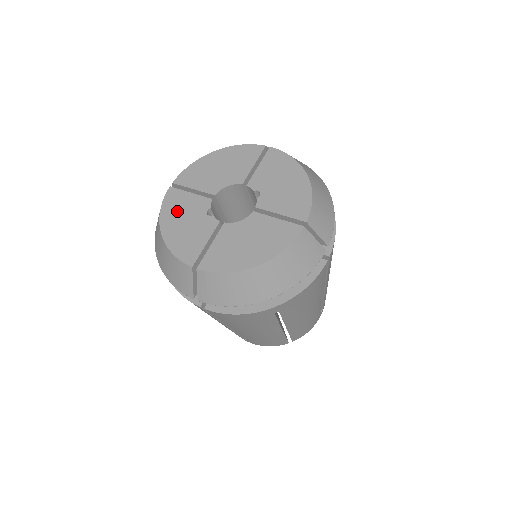
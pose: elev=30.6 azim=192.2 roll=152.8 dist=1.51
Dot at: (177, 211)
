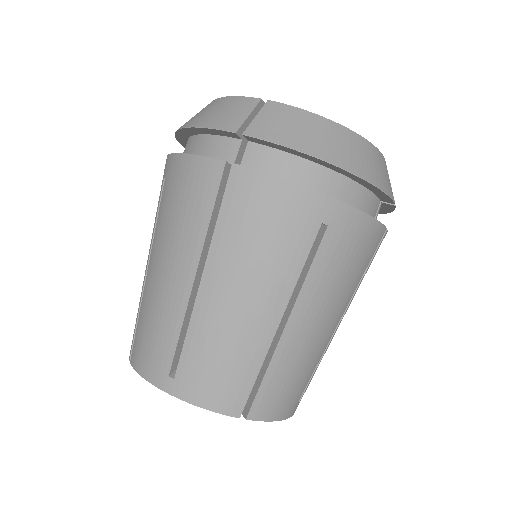
Dot at: occluded
